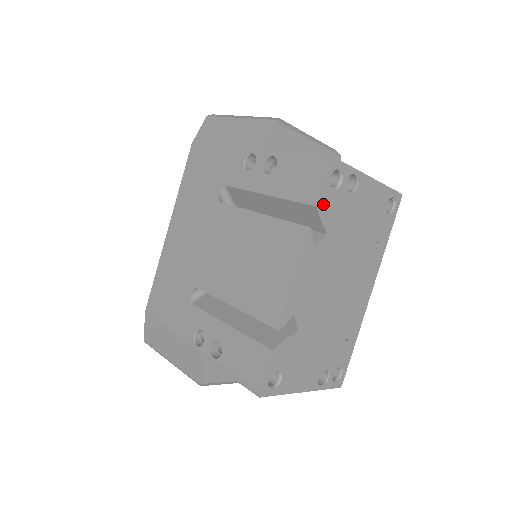
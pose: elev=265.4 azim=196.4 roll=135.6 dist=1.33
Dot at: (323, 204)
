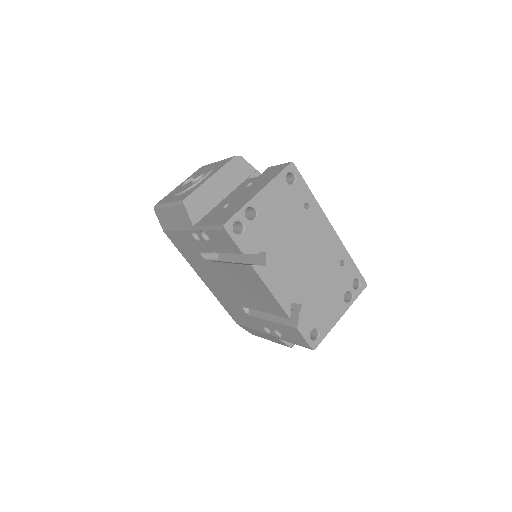
Dot at: (245, 247)
